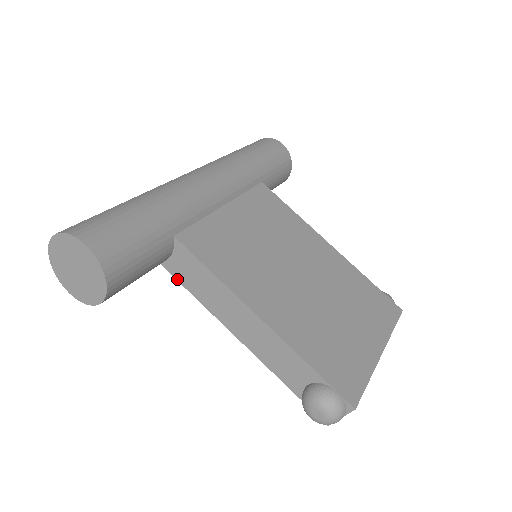
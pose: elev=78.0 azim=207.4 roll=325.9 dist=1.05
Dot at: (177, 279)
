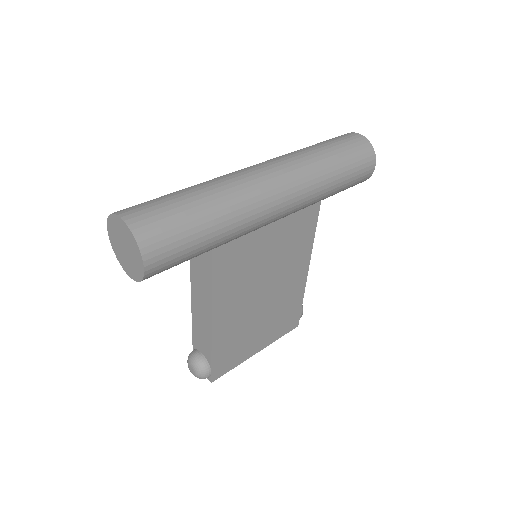
Dot at: occluded
